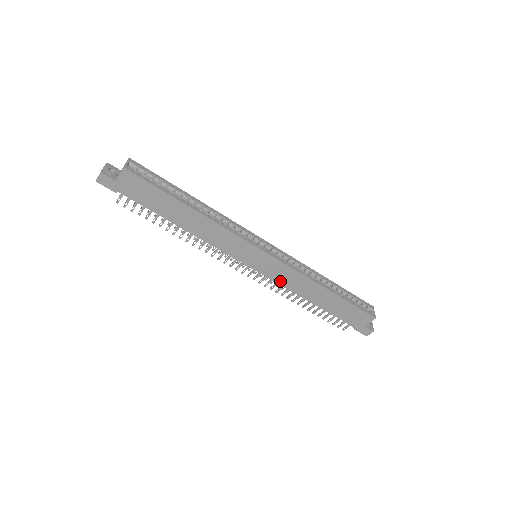
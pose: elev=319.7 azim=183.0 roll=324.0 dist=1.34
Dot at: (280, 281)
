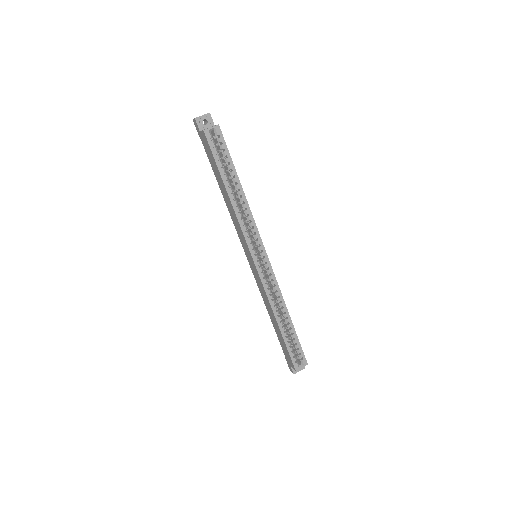
Dot at: (258, 284)
